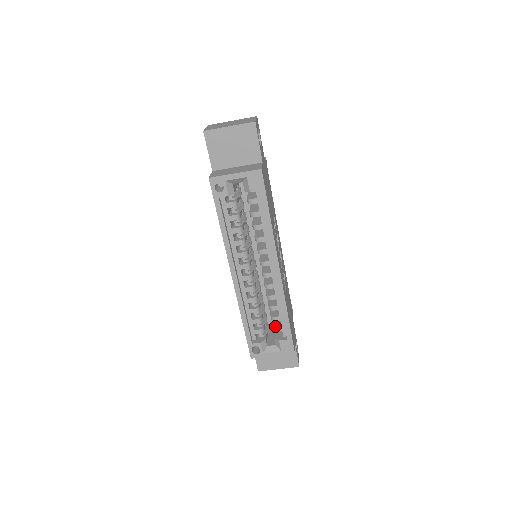
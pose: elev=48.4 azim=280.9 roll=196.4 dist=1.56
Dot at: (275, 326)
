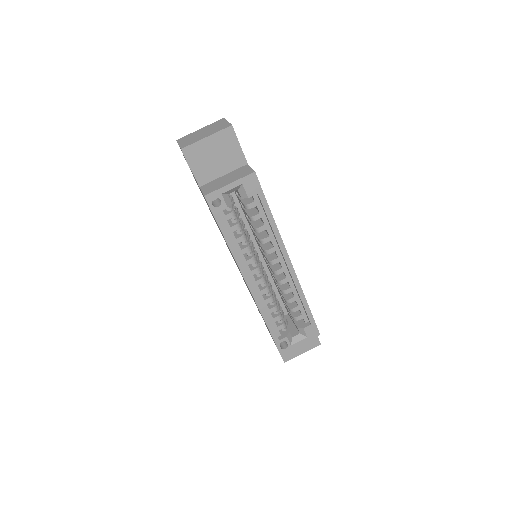
Dot at: (295, 316)
